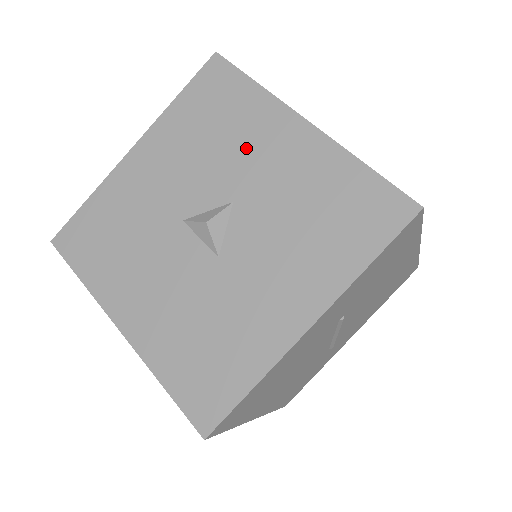
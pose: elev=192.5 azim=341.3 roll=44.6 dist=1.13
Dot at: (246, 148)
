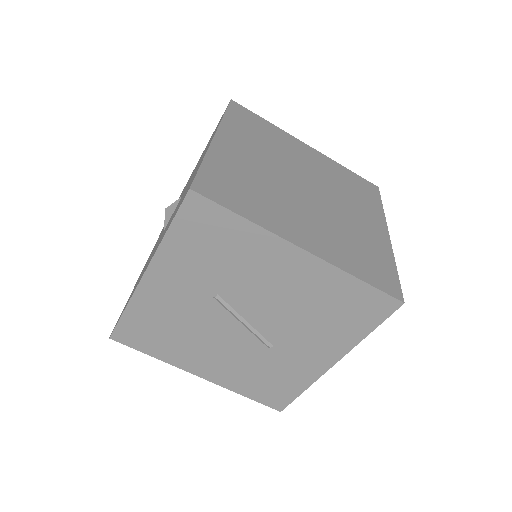
Dot at: occluded
